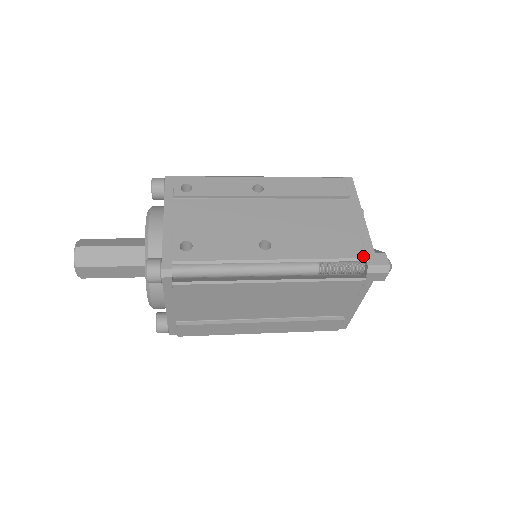
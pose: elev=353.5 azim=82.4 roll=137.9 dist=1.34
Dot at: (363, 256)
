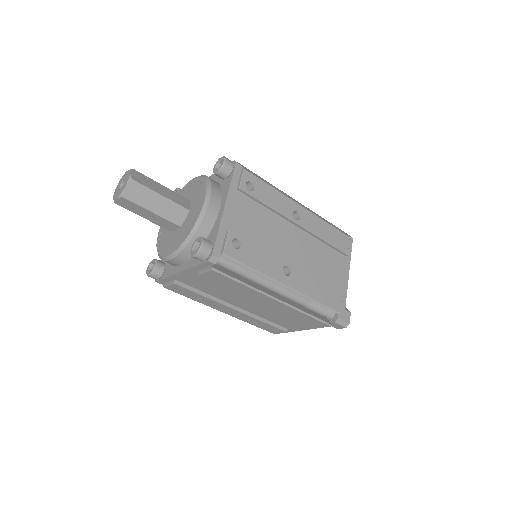
Dot at: (340, 310)
